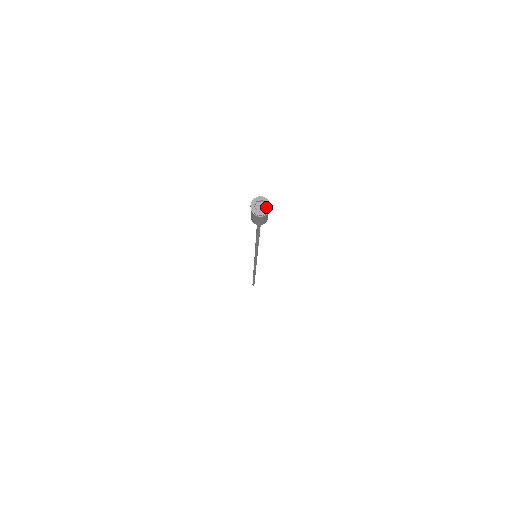
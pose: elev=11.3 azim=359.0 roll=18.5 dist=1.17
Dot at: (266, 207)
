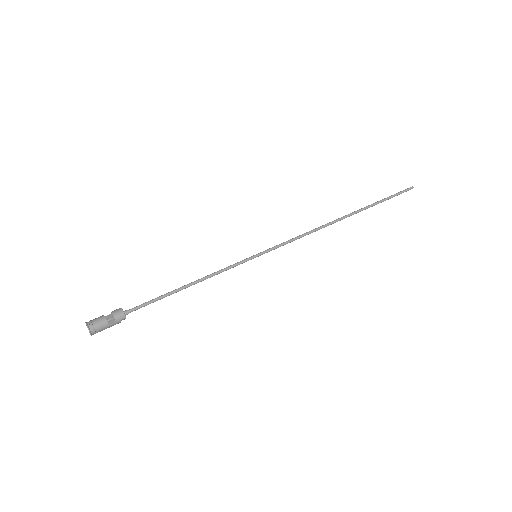
Dot at: (89, 332)
